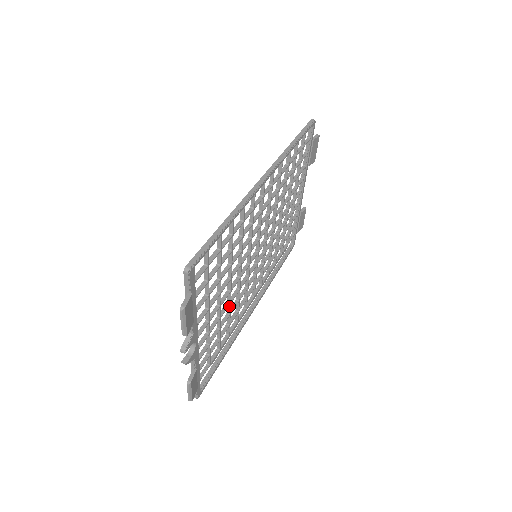
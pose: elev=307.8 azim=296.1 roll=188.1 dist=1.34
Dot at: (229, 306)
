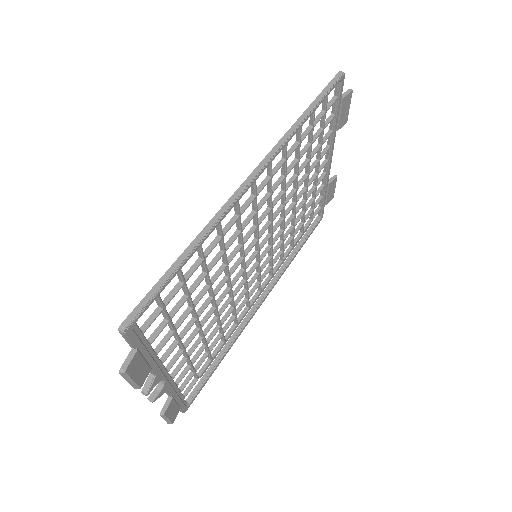
Dot at: (218, 320)
